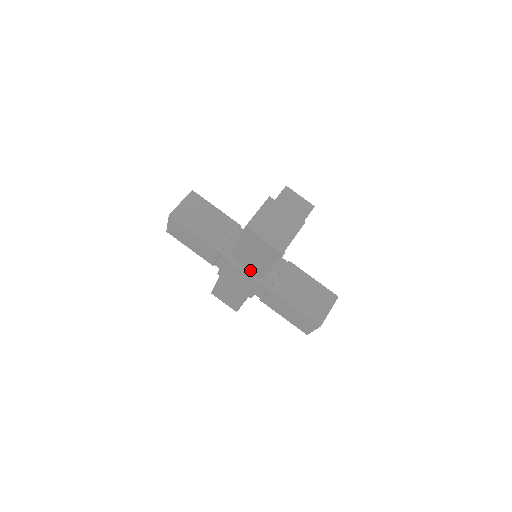
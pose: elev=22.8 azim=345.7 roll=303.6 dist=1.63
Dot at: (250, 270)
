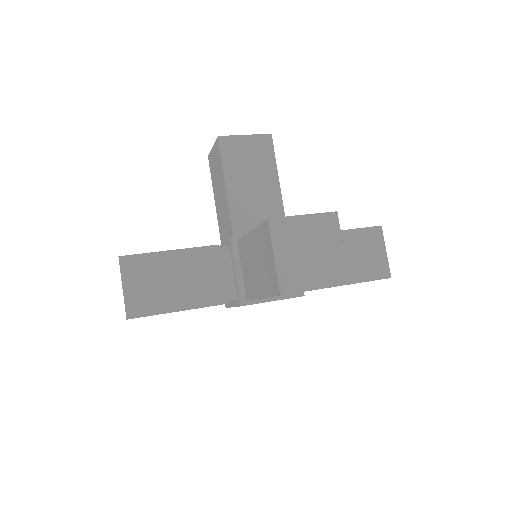
Dot at: occluded
